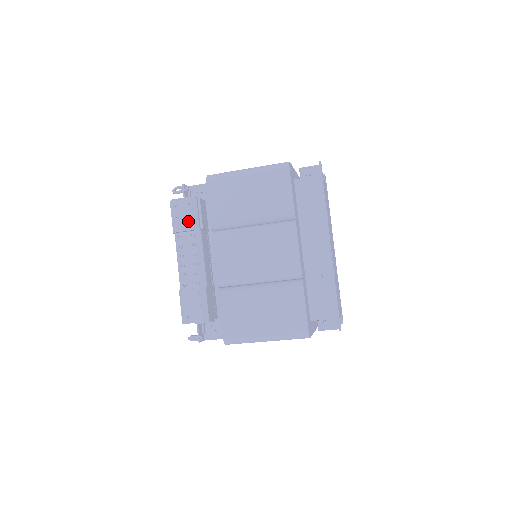
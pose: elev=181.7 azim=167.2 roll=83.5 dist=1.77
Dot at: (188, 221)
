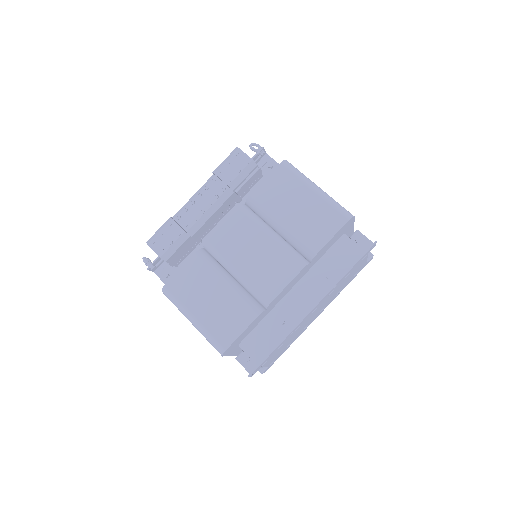
Dot at: (232, 175)
